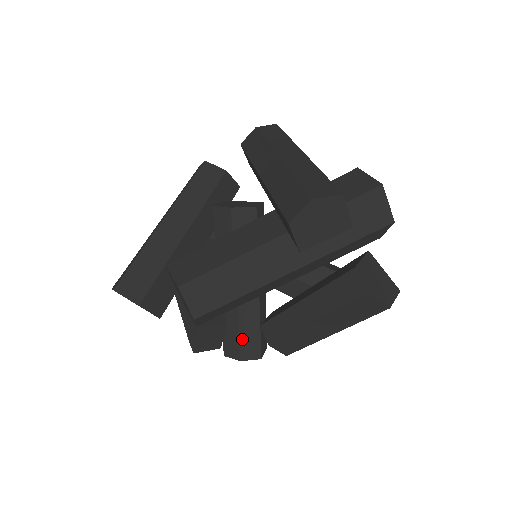
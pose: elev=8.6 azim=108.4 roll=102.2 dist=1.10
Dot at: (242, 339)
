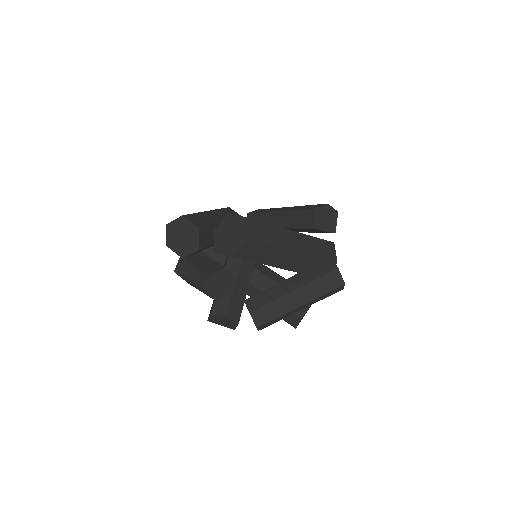
Dot at: (232, 303)
